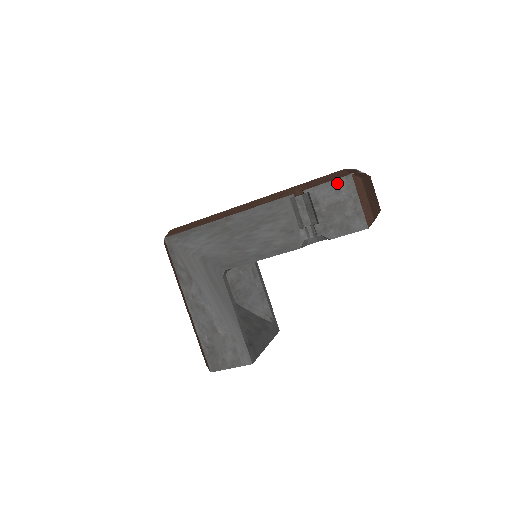
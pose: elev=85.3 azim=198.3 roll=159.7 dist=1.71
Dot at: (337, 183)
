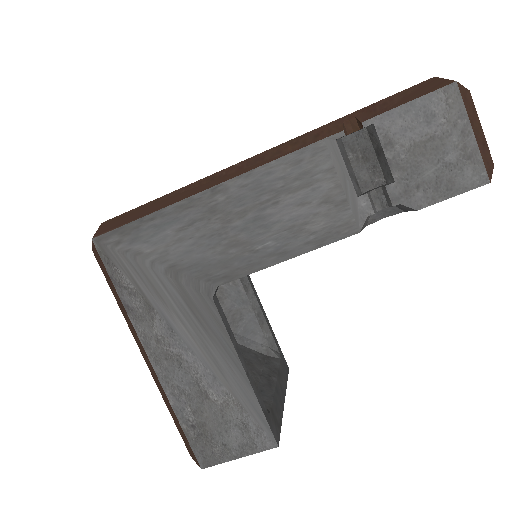
Dot at: (428, 102)
